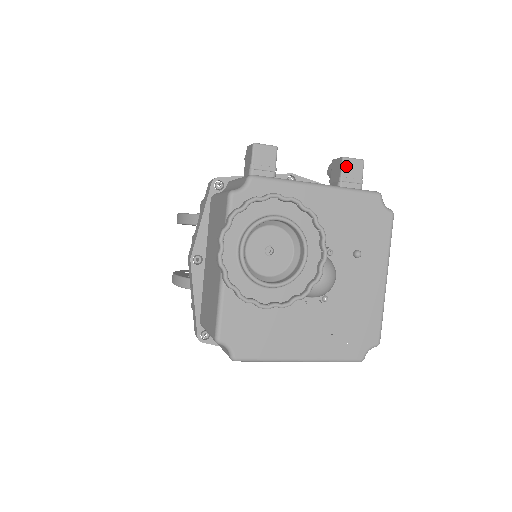
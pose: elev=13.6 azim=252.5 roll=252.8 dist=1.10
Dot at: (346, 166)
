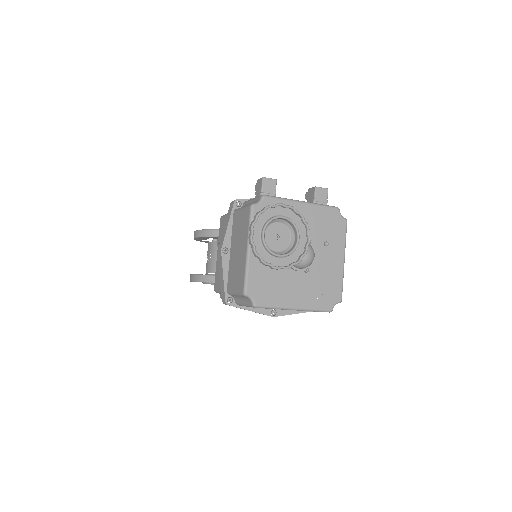
Dot at: (317, 192)
